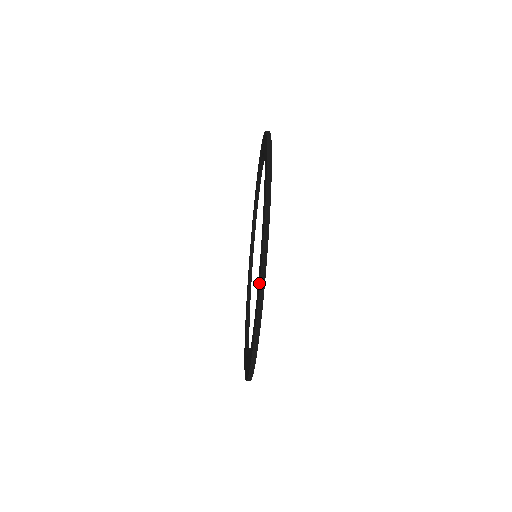
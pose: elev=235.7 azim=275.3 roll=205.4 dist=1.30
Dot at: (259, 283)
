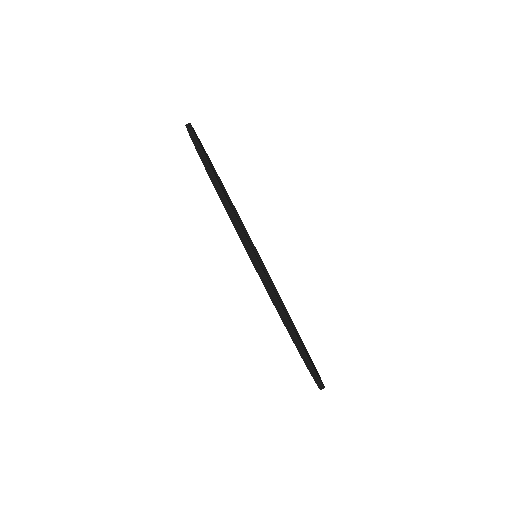
Dot at: (248, 255)
